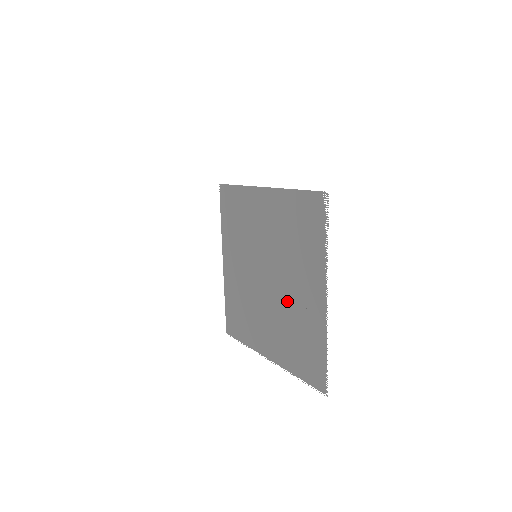
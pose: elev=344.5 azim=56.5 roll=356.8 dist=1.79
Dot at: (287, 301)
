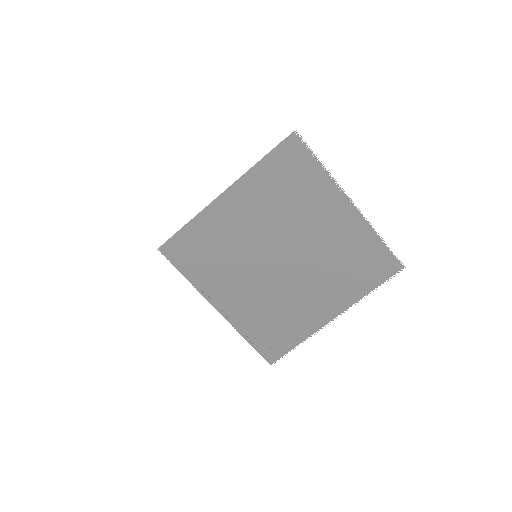
Dot at: (318, 249)
